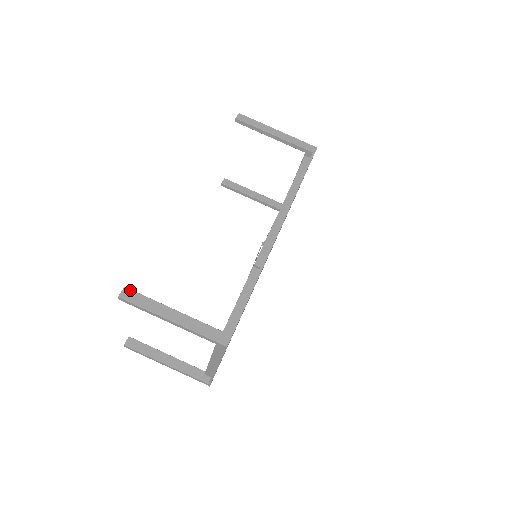
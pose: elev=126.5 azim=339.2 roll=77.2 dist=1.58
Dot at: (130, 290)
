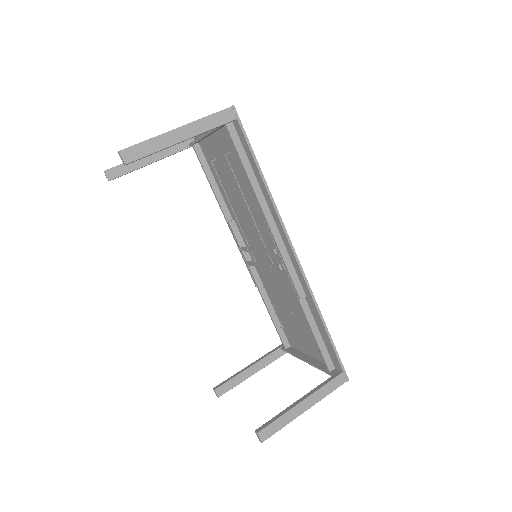
Dot at: (263, 430)
